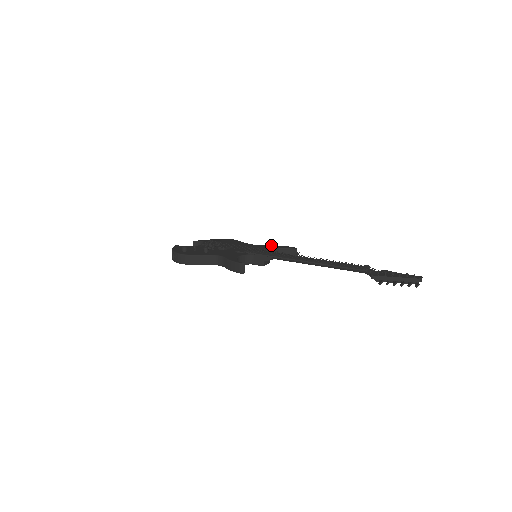
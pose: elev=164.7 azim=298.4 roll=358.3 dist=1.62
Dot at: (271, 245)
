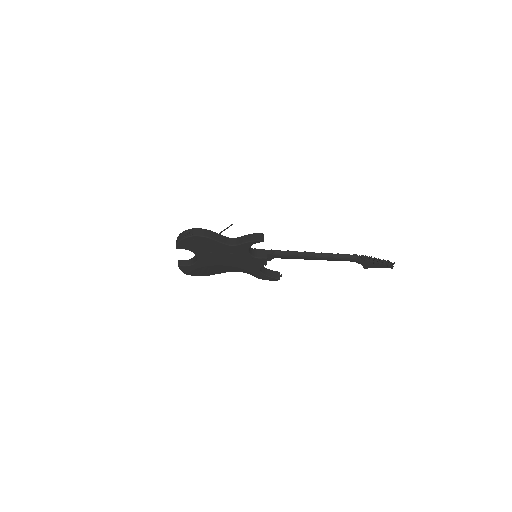
Dot at: occluded
